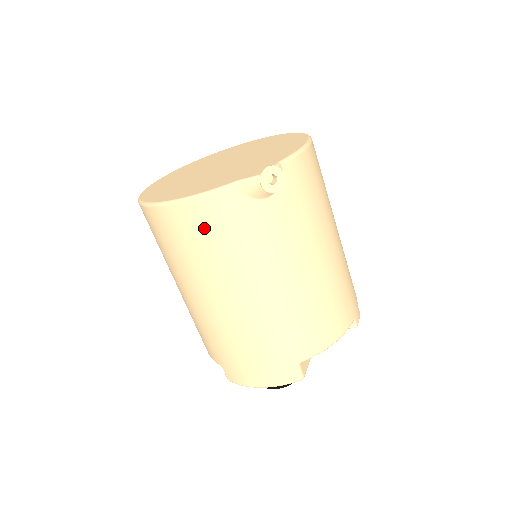
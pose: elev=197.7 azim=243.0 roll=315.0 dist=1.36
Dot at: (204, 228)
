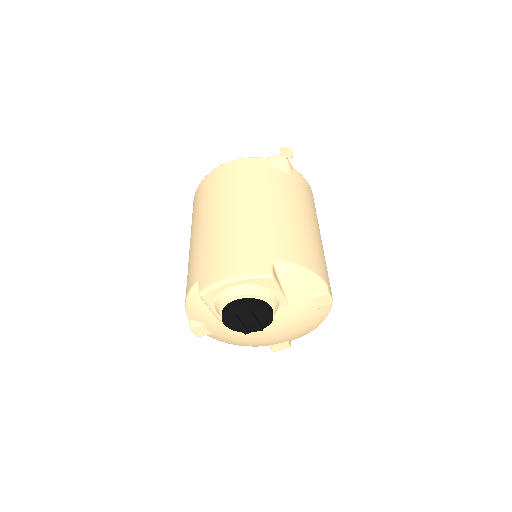
Dot at: (237, 172)
